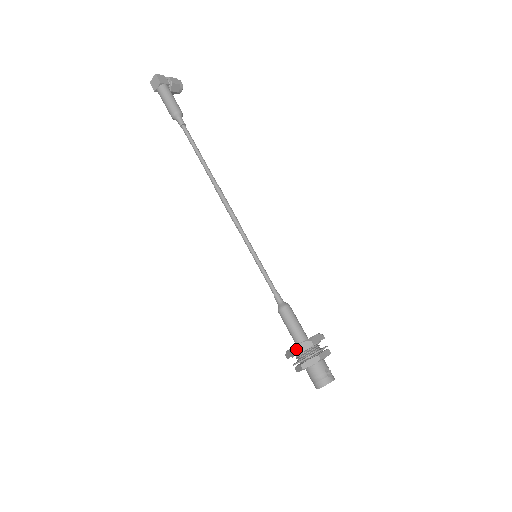
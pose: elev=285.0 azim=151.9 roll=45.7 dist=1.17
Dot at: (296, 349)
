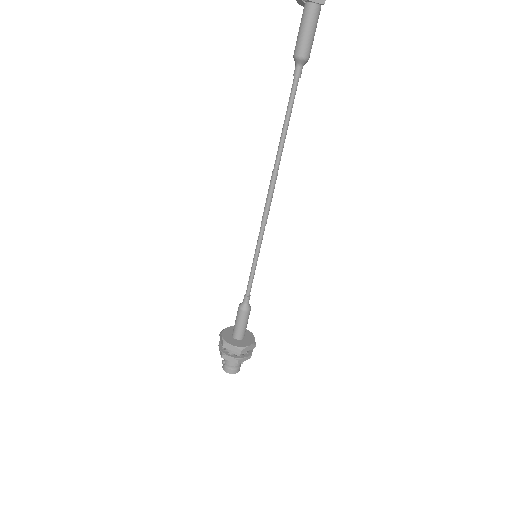
Dot at: (245, 349)
